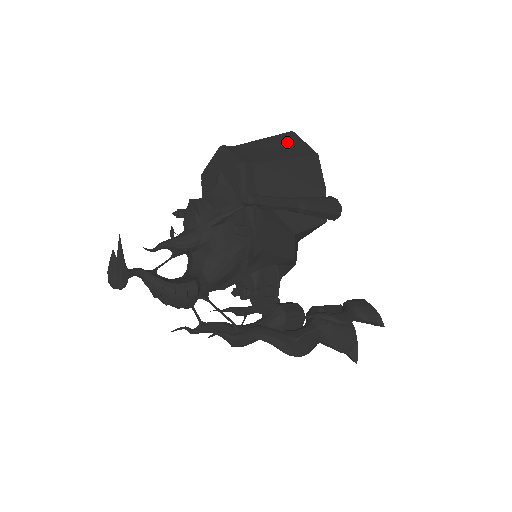
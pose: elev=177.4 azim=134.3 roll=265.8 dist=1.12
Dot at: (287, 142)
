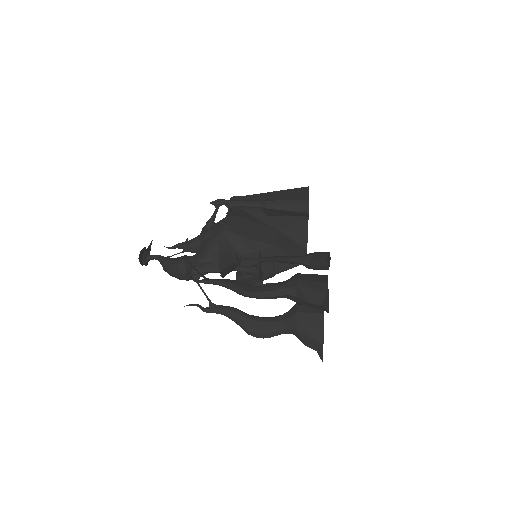
Dot at: occluded
